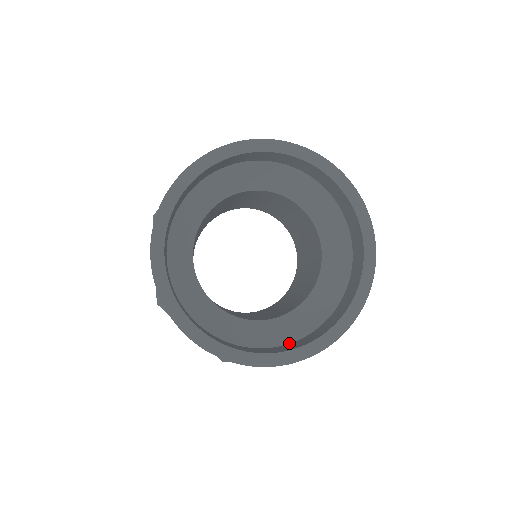
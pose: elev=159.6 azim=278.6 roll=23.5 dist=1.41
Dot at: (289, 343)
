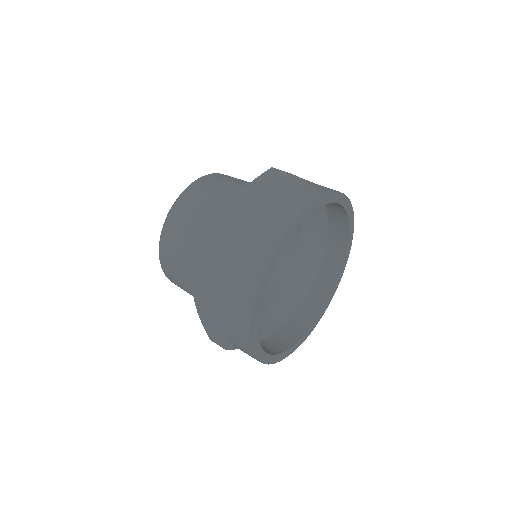
Dot at: (301, 304)
